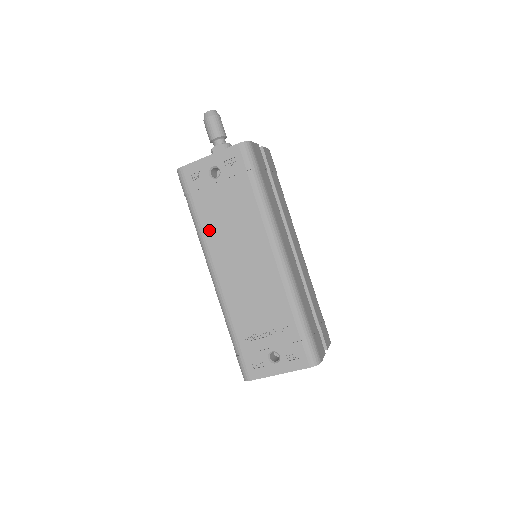
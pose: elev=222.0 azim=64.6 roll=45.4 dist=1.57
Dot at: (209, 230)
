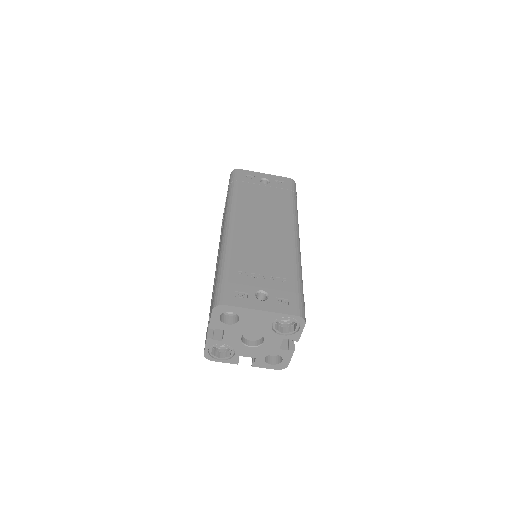
Dot at: (243, 202)
